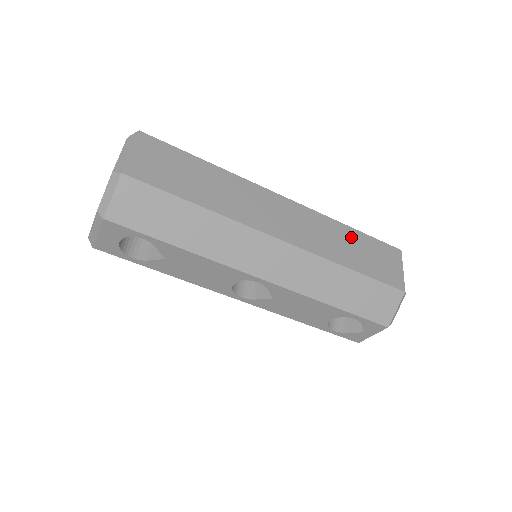
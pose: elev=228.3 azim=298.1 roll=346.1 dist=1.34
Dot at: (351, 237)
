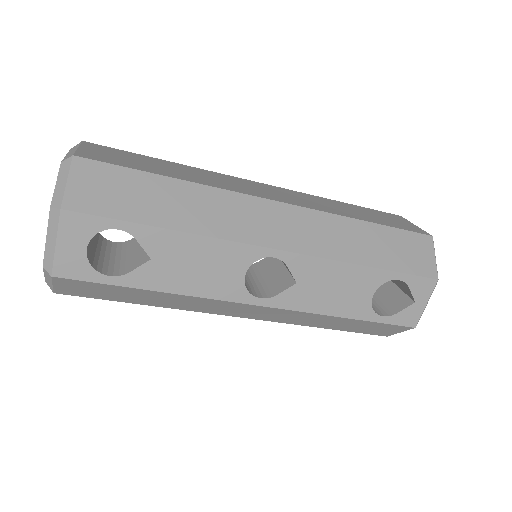
Dot at: (347, 206)
